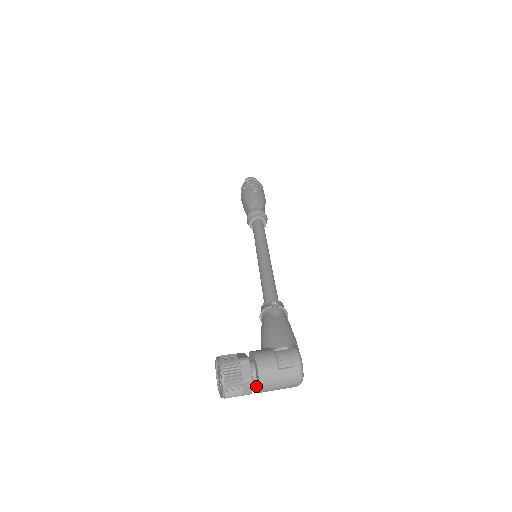
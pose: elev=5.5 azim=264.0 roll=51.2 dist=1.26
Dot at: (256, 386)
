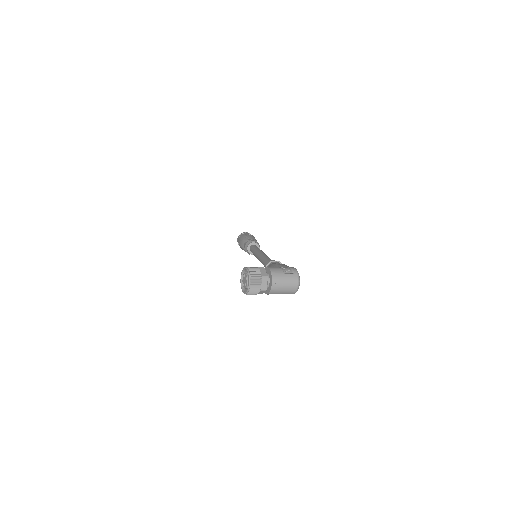
Dot at: (269, 286)
